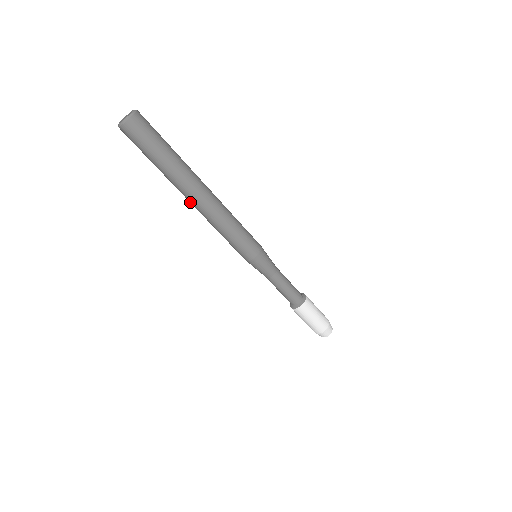
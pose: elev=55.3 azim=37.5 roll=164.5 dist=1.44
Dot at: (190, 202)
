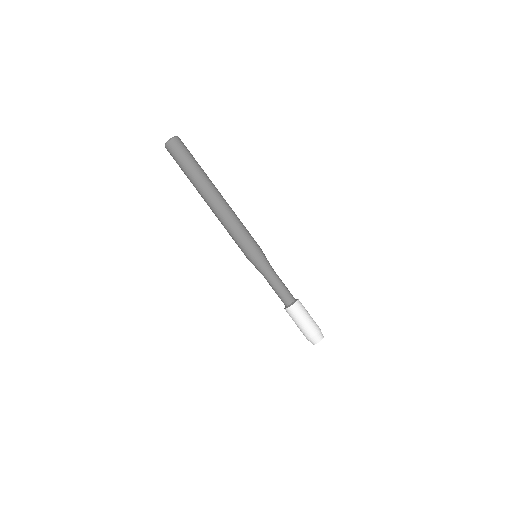
Dot at: (207, 204)
